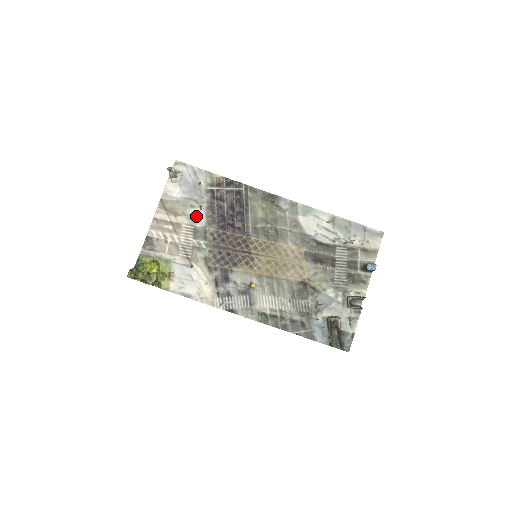
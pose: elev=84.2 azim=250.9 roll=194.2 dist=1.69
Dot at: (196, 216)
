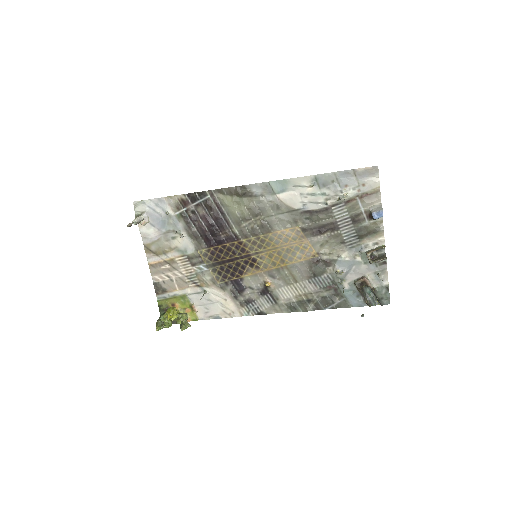
Dot at: (182, 245)
